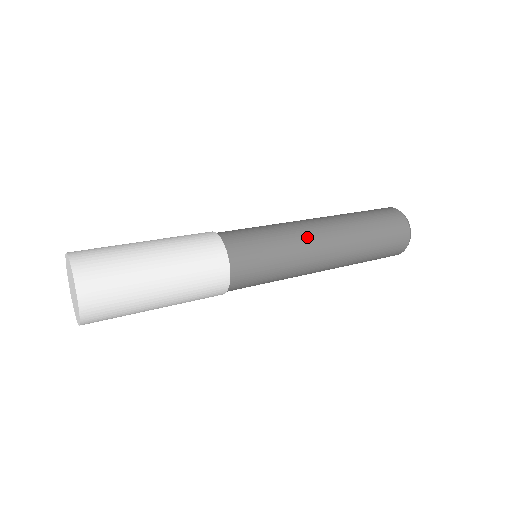
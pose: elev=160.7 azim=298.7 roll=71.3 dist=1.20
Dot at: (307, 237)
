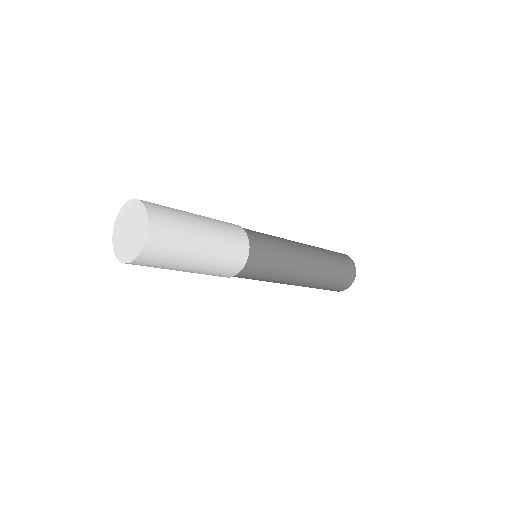
Dot at: (296, 249)
